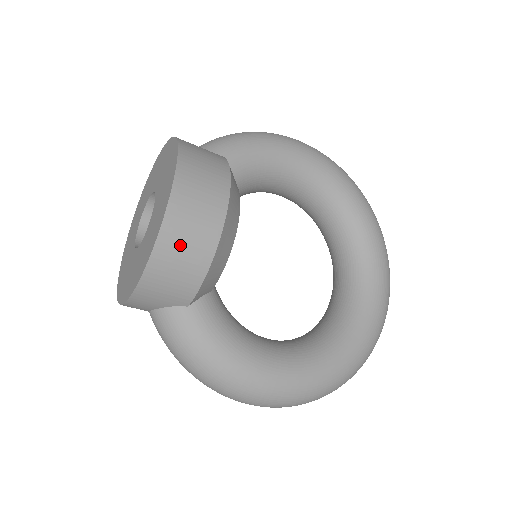
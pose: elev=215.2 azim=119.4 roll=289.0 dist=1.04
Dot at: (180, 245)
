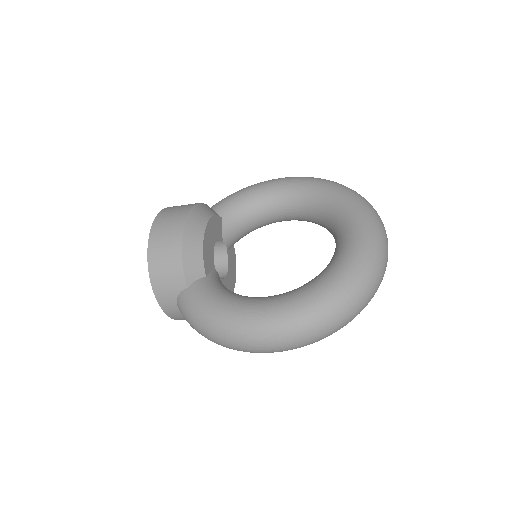
Dot at: (161, 246)
